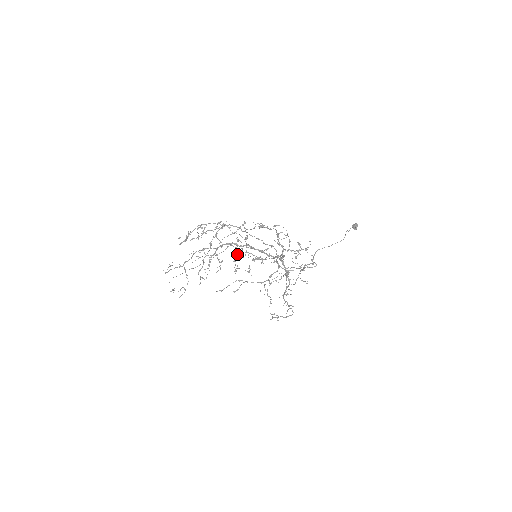
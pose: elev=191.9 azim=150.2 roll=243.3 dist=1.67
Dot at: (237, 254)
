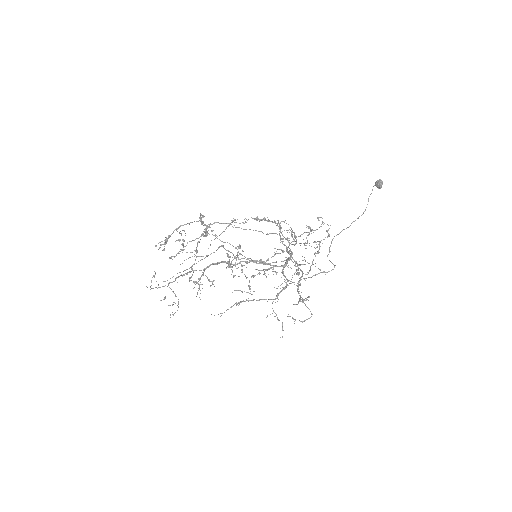
Dot at: (232, 260)
